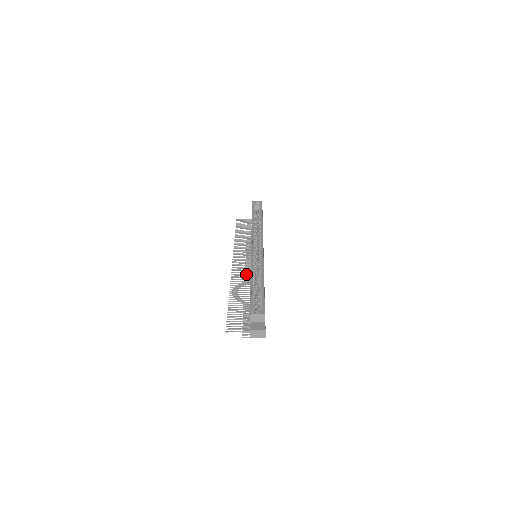
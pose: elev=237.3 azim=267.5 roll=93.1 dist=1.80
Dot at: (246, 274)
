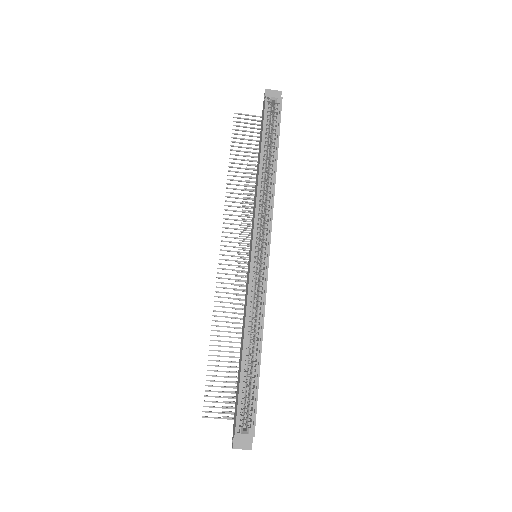
Dot at: (237, 272)
